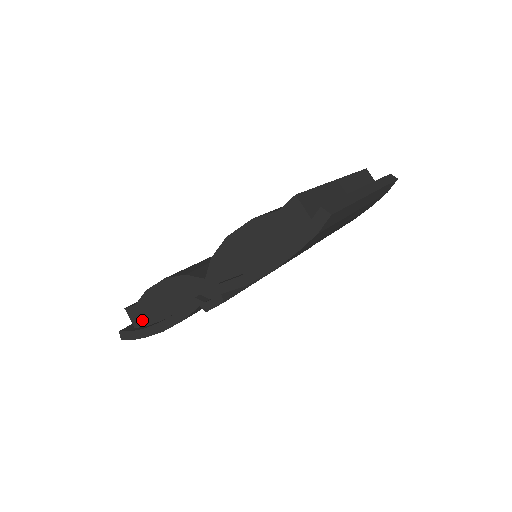
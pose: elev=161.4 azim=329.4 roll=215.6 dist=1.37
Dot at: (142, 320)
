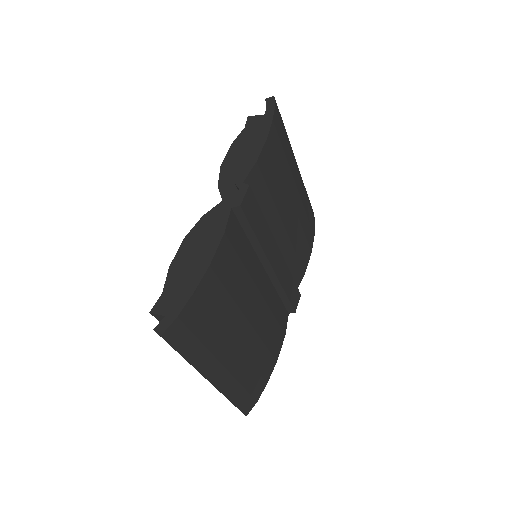
Dot at: occluded
